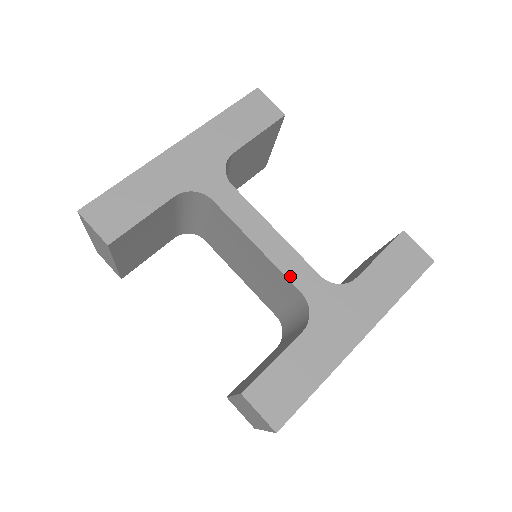
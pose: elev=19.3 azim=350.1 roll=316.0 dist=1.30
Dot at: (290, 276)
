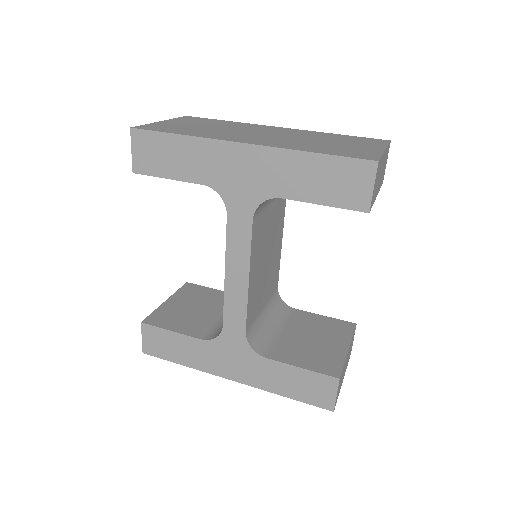
Dot at: (226, 311)
